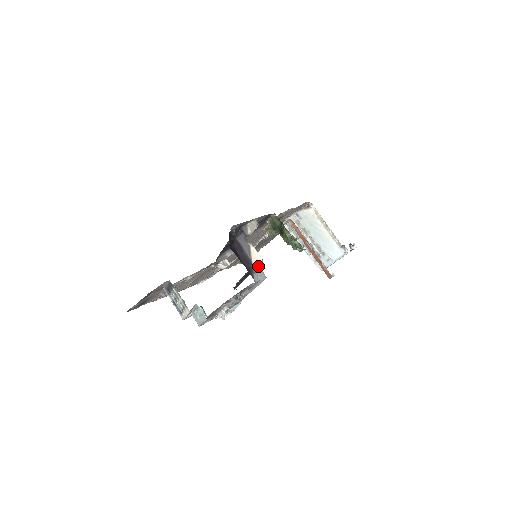
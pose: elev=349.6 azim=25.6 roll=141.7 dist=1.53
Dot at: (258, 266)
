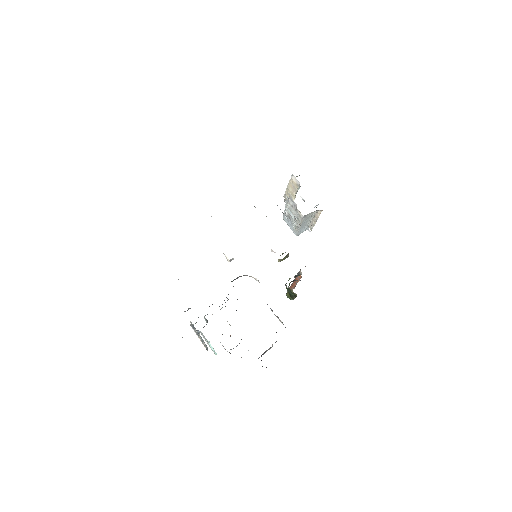
Dot at: occluded
